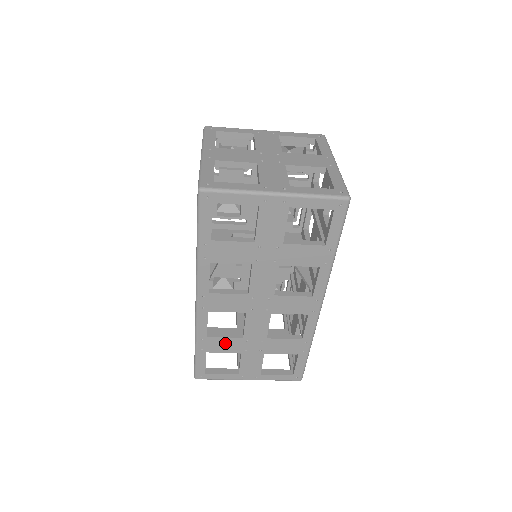
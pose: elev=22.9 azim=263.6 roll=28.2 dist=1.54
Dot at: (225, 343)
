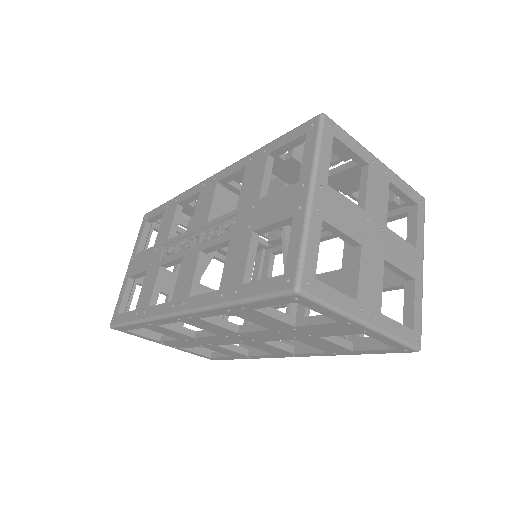
Dot at: (172, 332)
